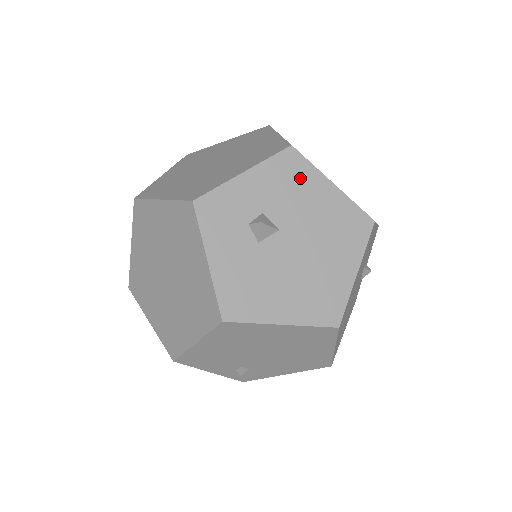
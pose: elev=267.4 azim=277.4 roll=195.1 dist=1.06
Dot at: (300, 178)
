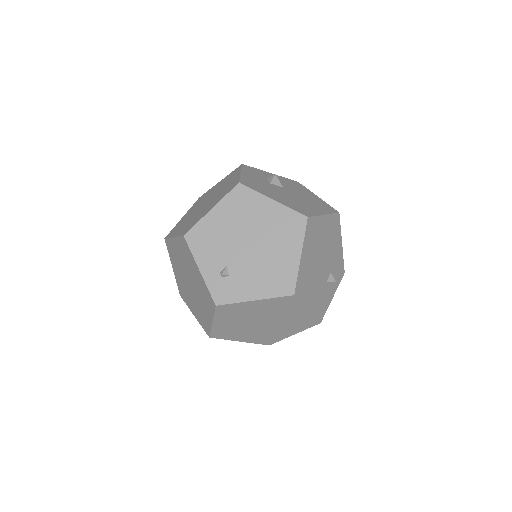
Dot at: (300, 187)
